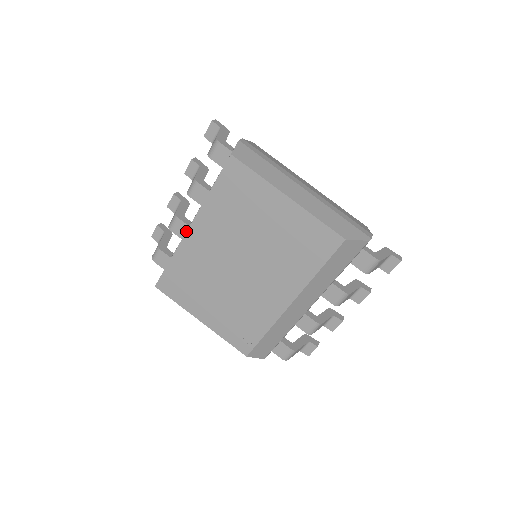
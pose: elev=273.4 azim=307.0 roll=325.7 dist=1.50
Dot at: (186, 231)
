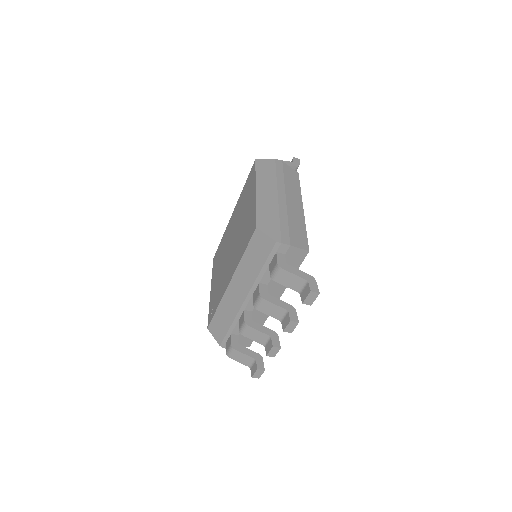
Dot at: (231, 217)
